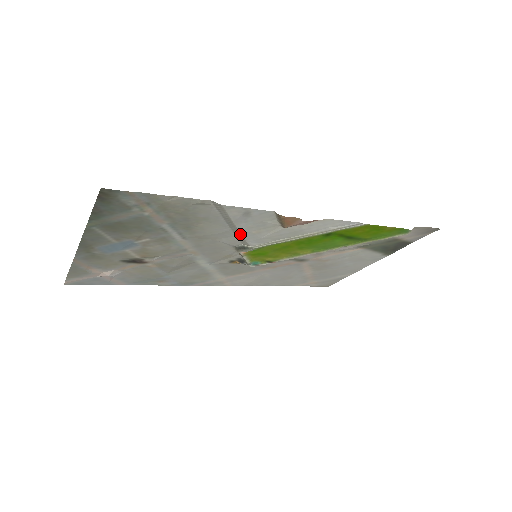
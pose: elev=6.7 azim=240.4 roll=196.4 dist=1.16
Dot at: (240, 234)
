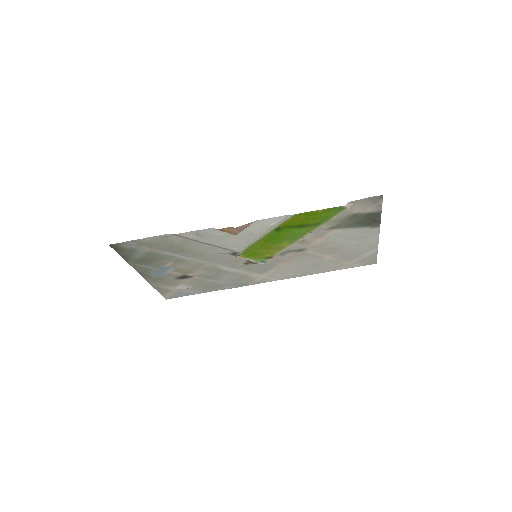
Dot at: (217, 246)
